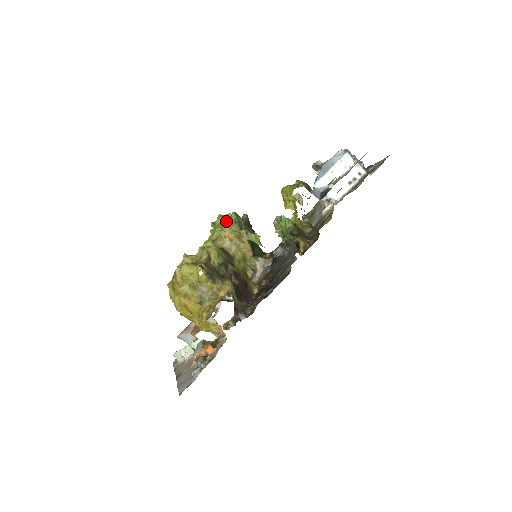
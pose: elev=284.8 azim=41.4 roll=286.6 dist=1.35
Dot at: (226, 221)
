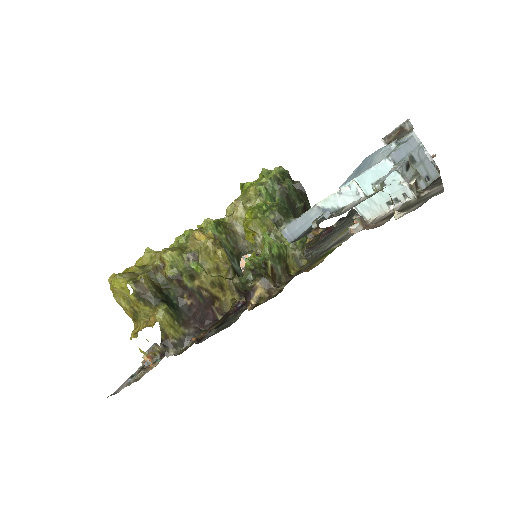
Dot at: (250, 190)
